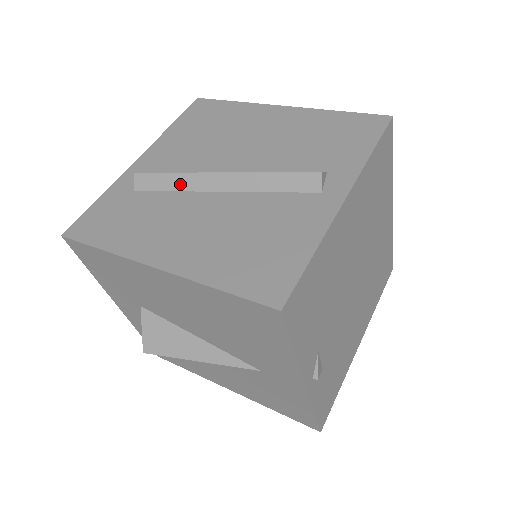
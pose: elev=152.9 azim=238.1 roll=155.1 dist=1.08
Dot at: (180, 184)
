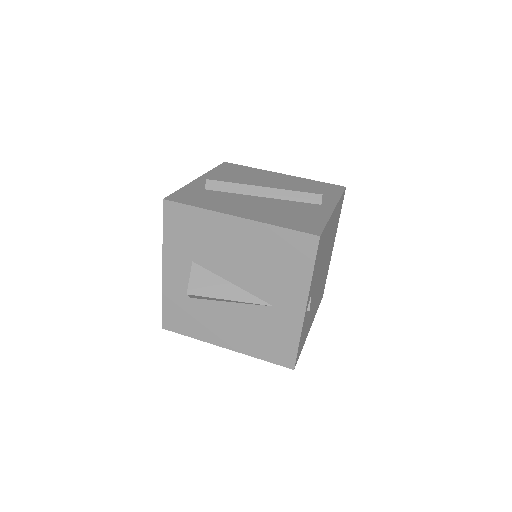
Dot at: (237, 190)
